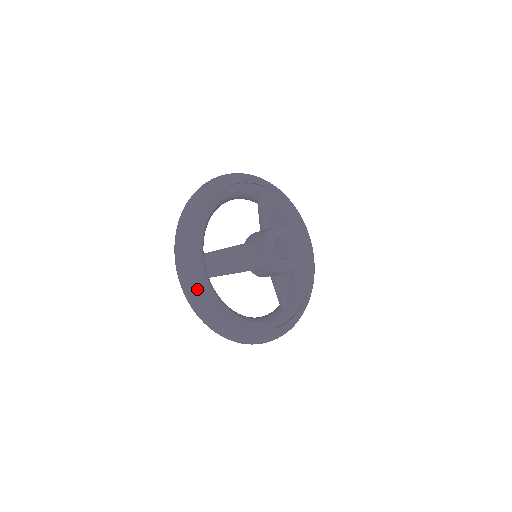
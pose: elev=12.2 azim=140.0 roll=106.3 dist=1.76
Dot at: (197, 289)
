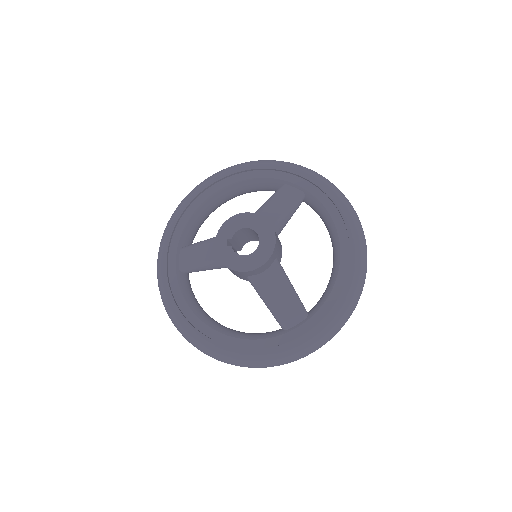
Dot at: (160, 282)
